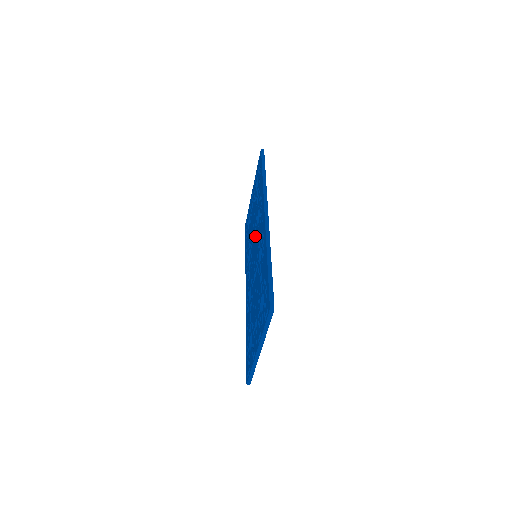
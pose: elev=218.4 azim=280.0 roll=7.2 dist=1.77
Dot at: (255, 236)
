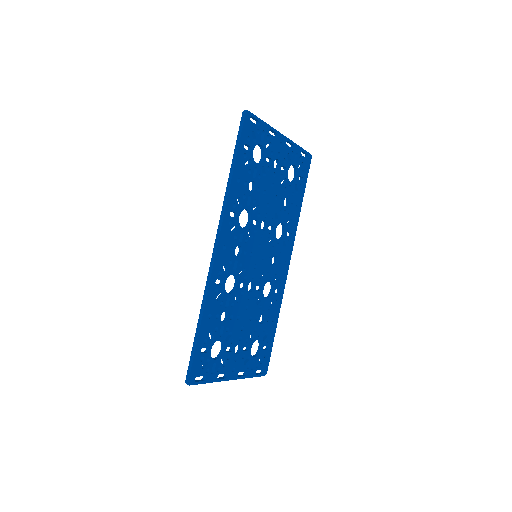
Dot at: occluded
